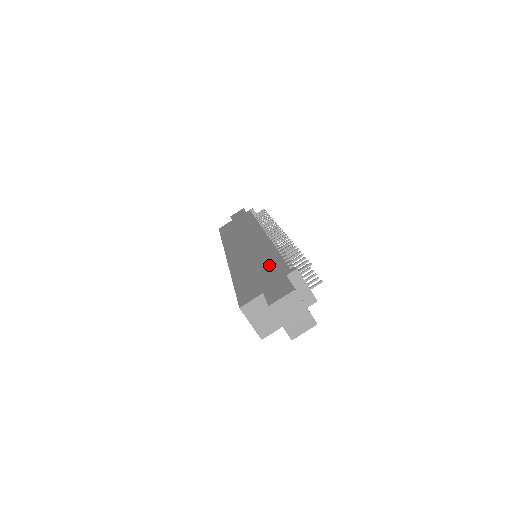
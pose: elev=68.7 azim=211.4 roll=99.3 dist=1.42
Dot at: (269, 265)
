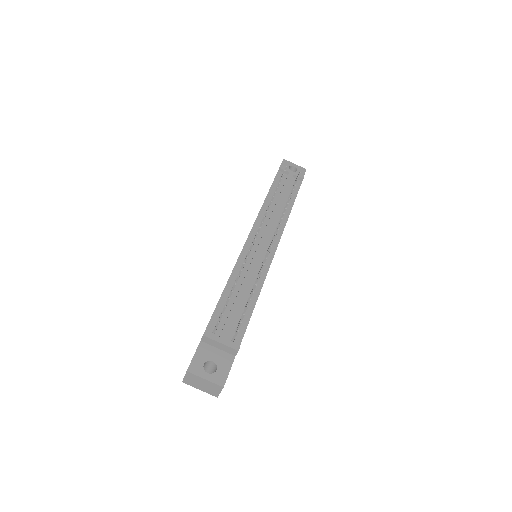
Dot at: occluded
